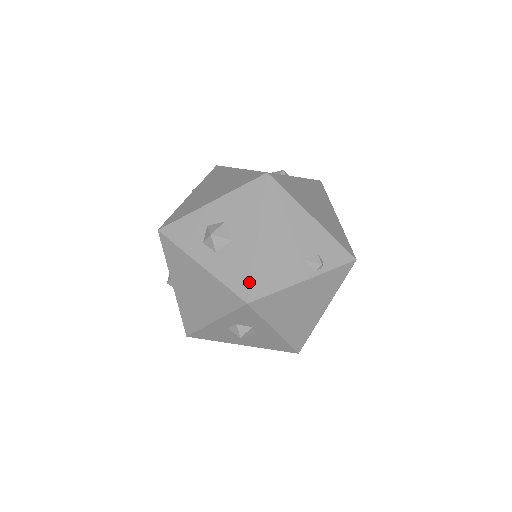
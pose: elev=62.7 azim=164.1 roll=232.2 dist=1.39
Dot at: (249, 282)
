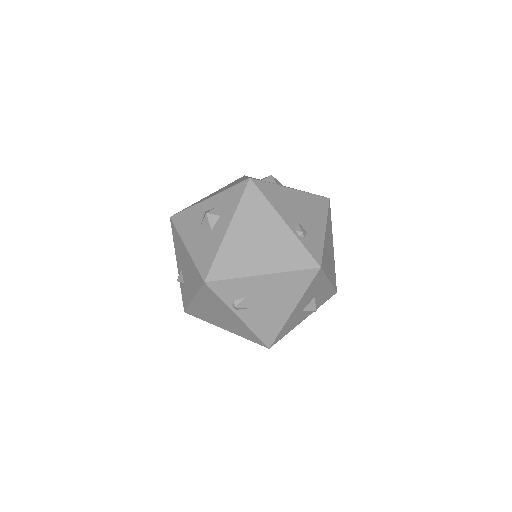
Dot at: (263, 181)
